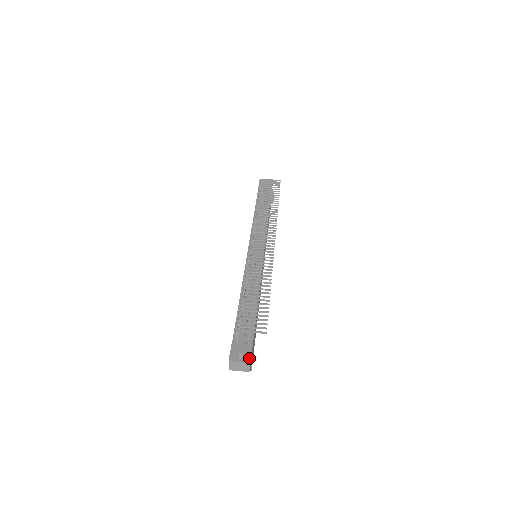
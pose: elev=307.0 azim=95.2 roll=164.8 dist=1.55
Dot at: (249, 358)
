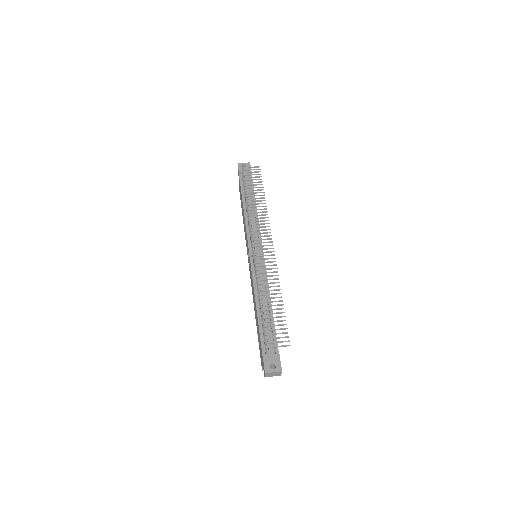
Dot at: (280, 368)
